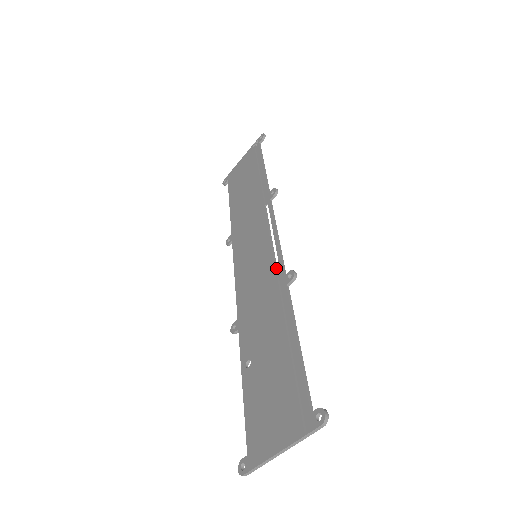
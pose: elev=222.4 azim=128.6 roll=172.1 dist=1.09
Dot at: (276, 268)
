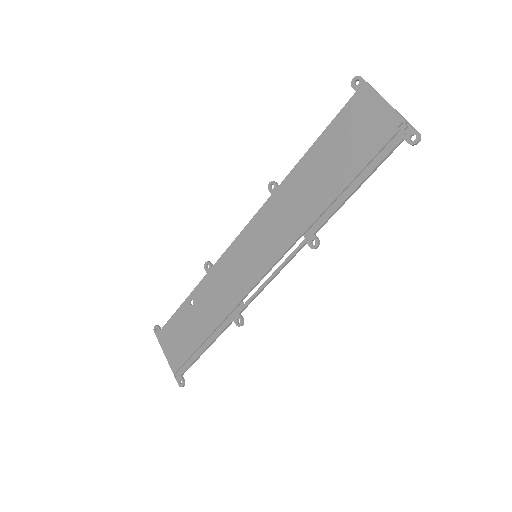
Dot at: occluded
